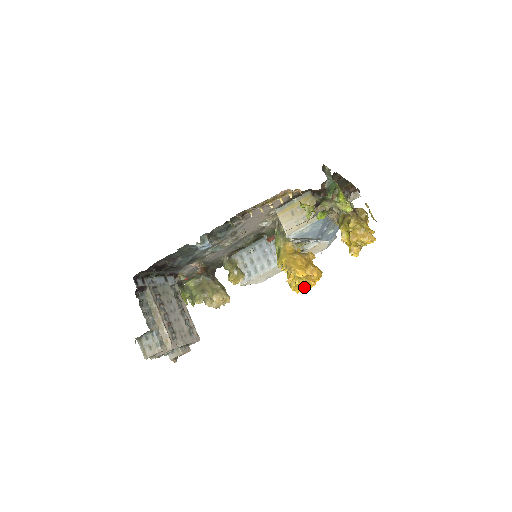
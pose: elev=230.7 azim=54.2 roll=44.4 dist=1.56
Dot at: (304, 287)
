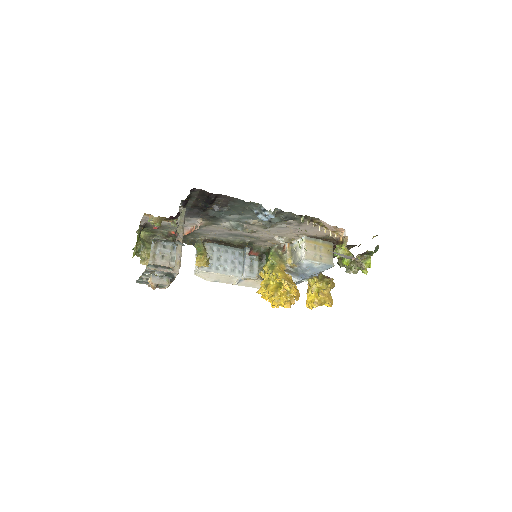
Dot at: (284, 303)
